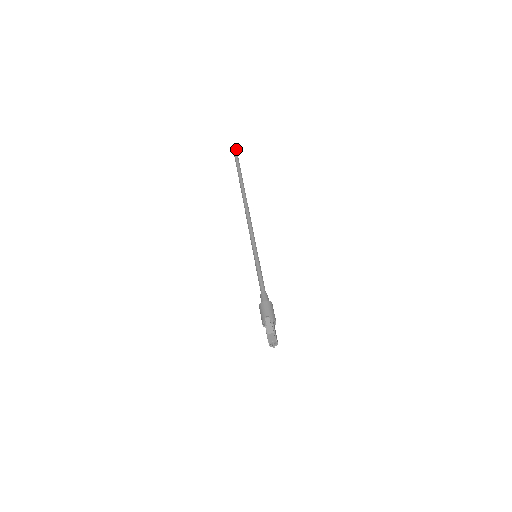
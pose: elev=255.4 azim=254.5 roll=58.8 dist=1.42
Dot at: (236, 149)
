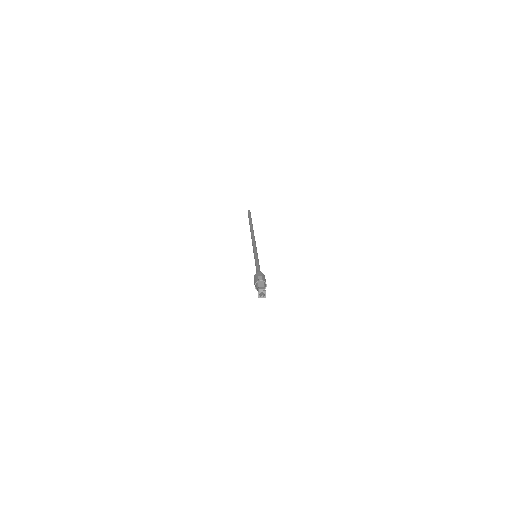
Dot at: occluded
